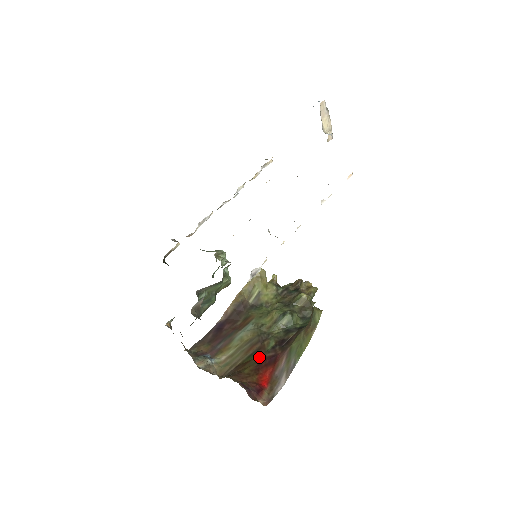
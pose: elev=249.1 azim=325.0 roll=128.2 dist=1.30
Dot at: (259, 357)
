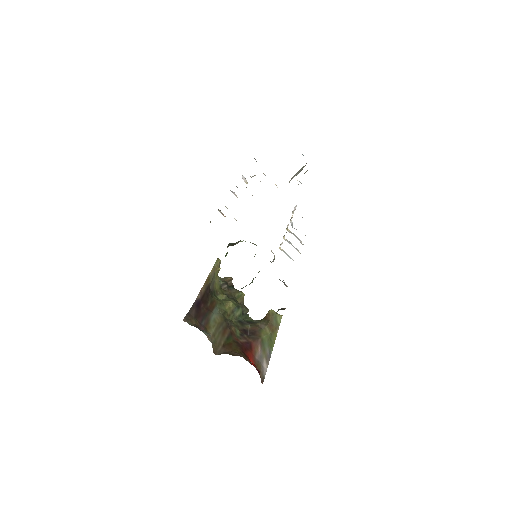
Dot at: (236, 341)
